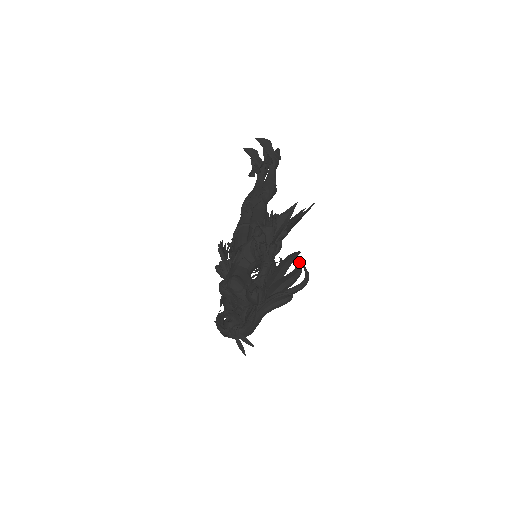
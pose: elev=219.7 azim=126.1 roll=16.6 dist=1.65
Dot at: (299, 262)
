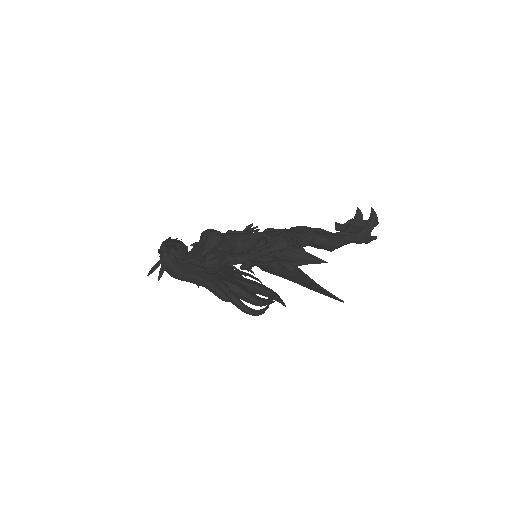
Dot at: (270, 299)
